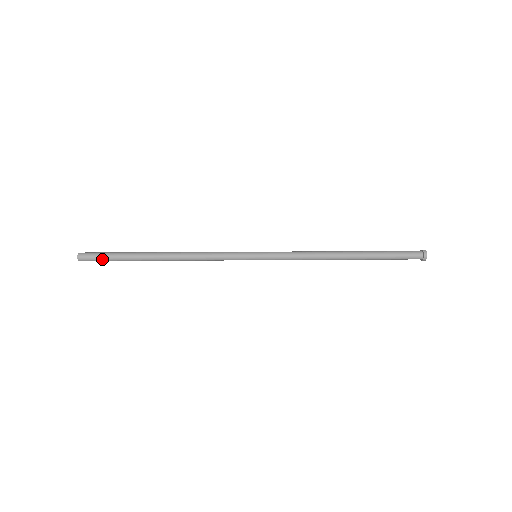
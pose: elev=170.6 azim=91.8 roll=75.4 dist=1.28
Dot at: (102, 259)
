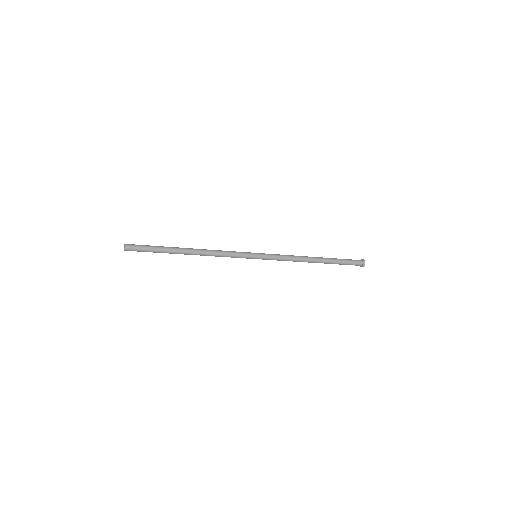
Dot at: (144, 251)
